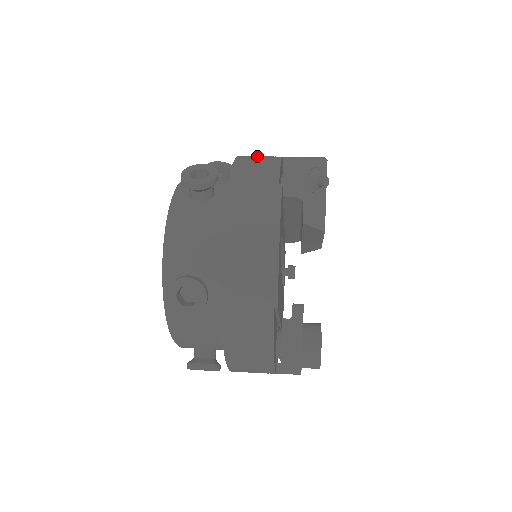
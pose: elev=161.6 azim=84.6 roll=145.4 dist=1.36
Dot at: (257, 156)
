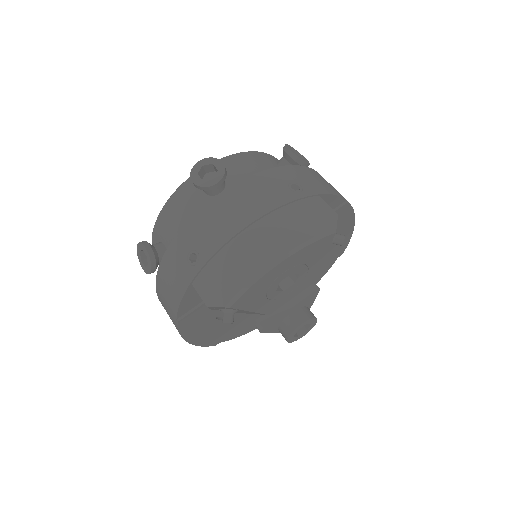
Dot at: (184, 252)
